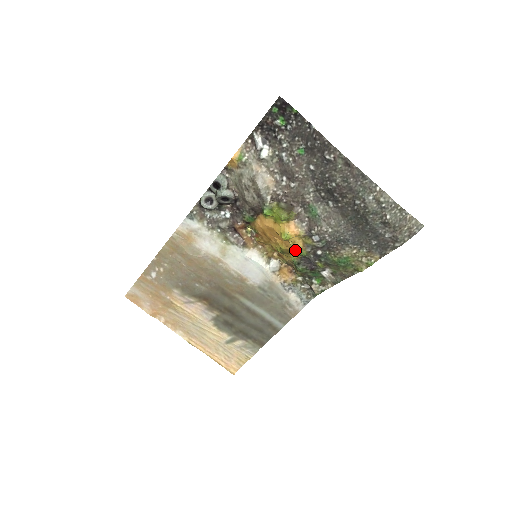
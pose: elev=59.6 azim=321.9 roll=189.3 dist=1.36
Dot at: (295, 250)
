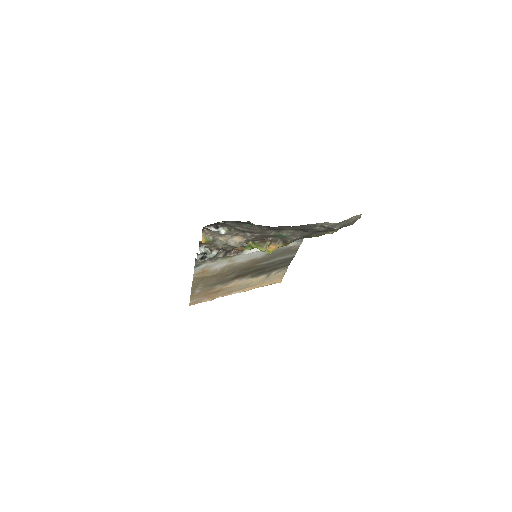
Dot at: (281, 246)
